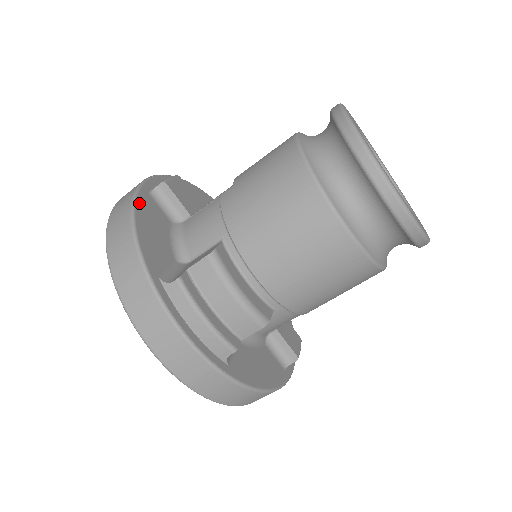
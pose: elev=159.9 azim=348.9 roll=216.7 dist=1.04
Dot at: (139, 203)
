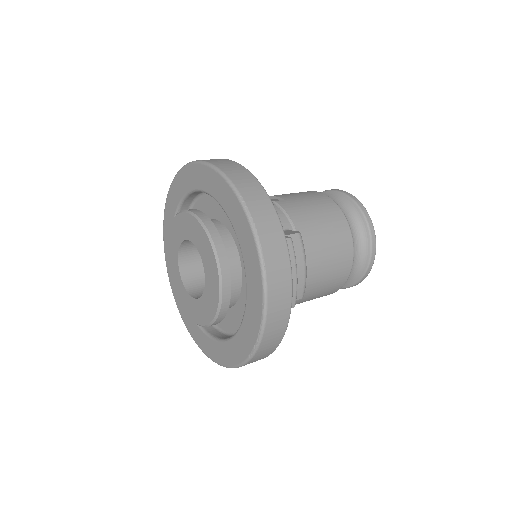
Dot at: occluded
